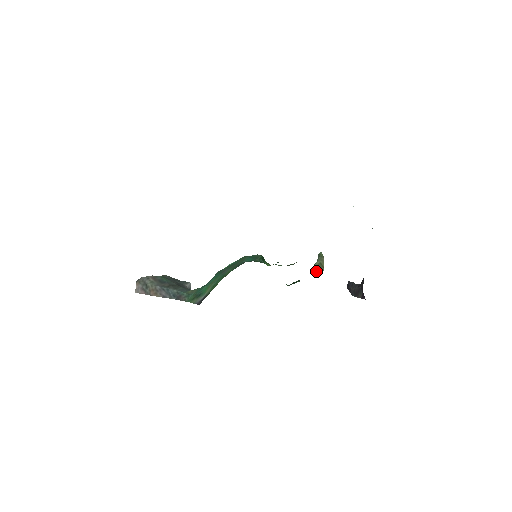
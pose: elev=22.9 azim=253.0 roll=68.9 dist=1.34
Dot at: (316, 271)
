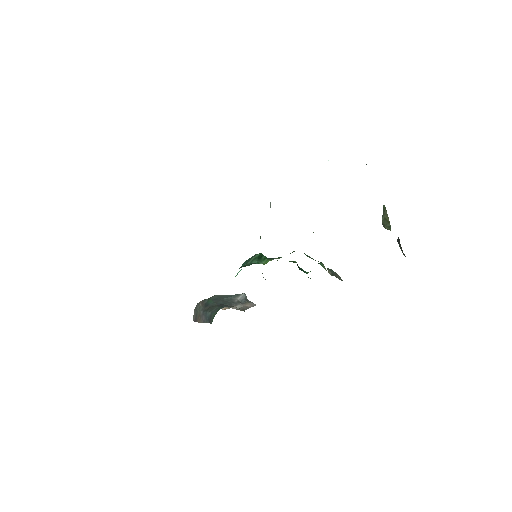
Dot at: occluded
